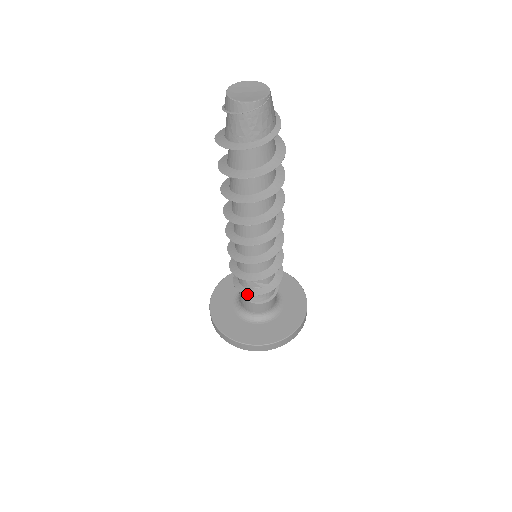
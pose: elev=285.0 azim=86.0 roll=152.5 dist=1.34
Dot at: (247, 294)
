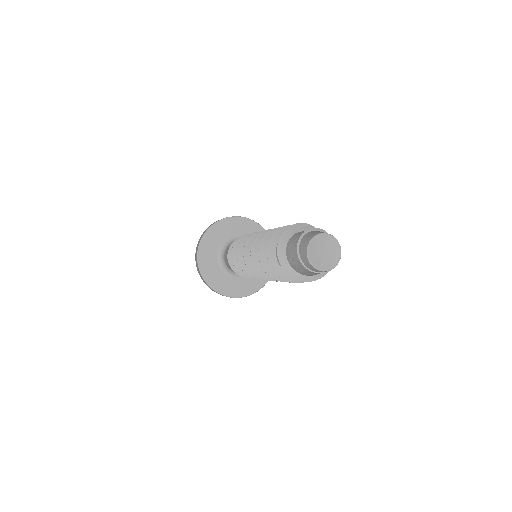
Dot at: (234, 271)
